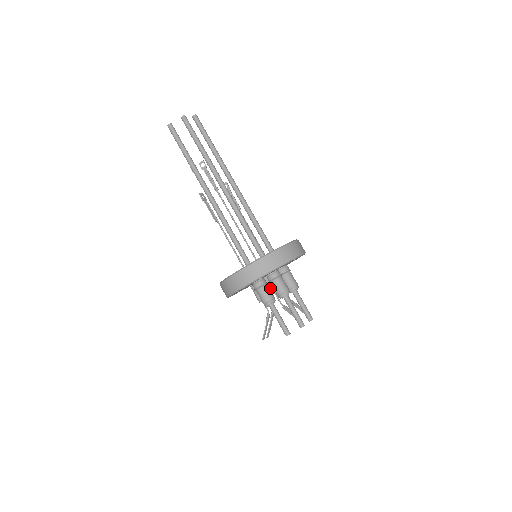
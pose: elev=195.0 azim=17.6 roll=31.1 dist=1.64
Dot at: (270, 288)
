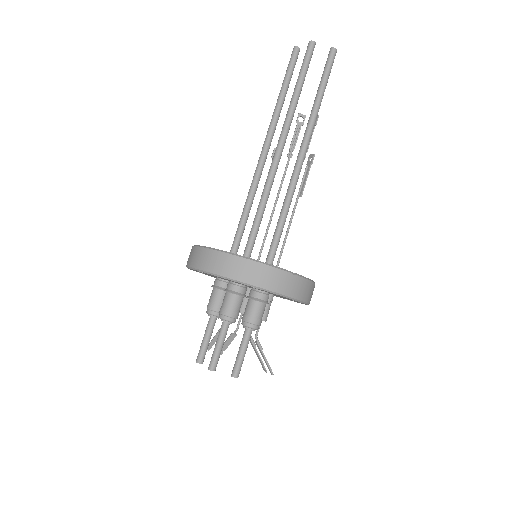
Dot at: occluded
